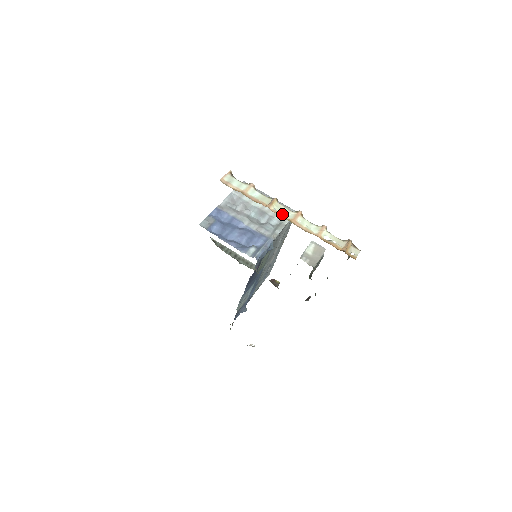
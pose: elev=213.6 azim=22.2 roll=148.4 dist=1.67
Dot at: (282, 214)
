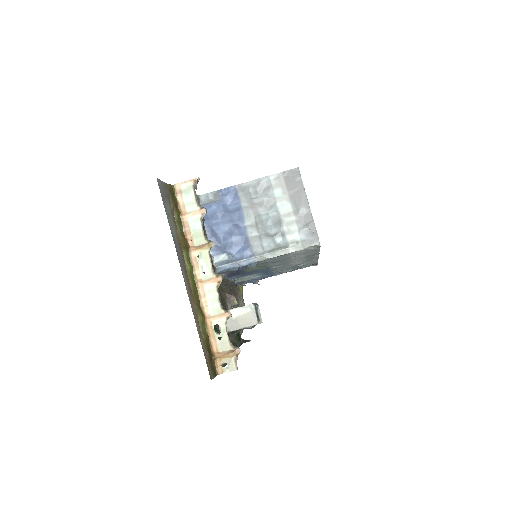
Dot at: (198, 267)
